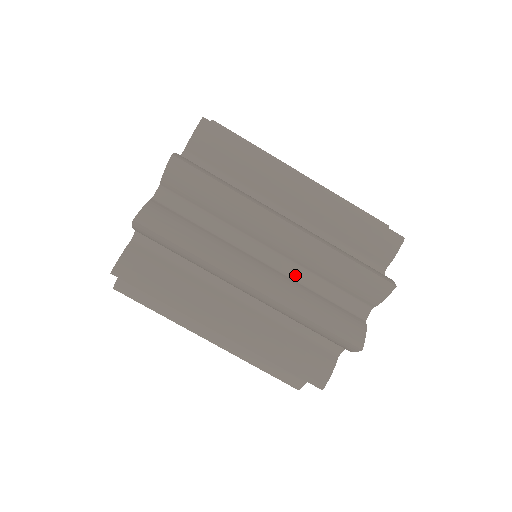
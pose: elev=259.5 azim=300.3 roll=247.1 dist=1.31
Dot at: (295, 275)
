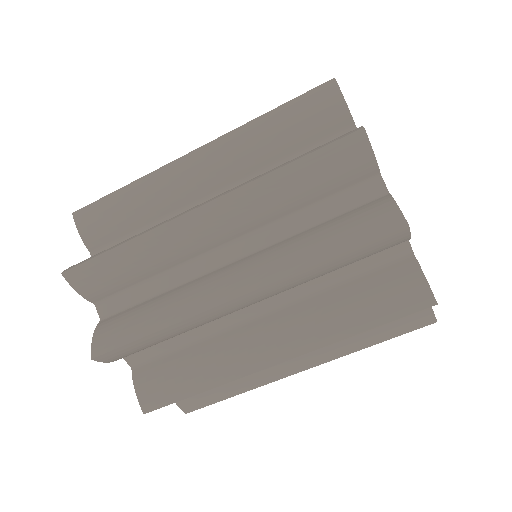
Dot at: (302, 294)
